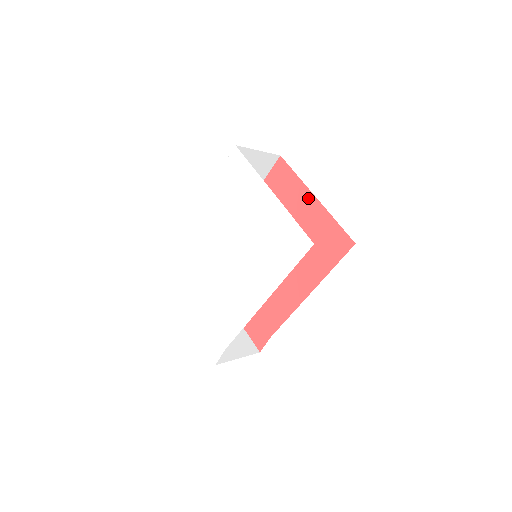
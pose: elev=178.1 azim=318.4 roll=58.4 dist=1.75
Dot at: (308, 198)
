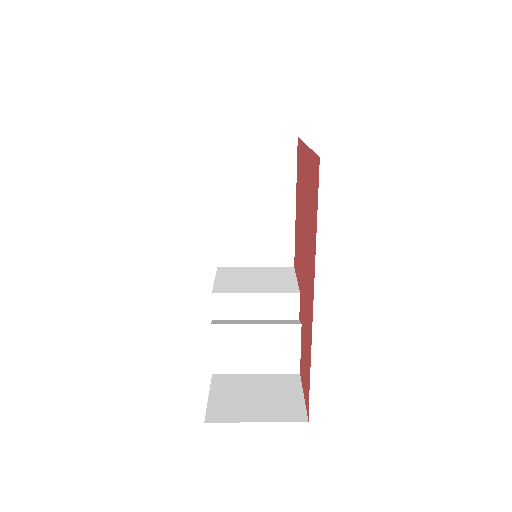
Dot at: (305, 154)
